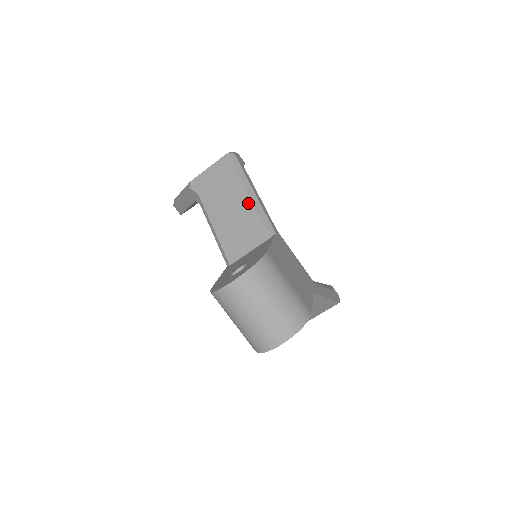
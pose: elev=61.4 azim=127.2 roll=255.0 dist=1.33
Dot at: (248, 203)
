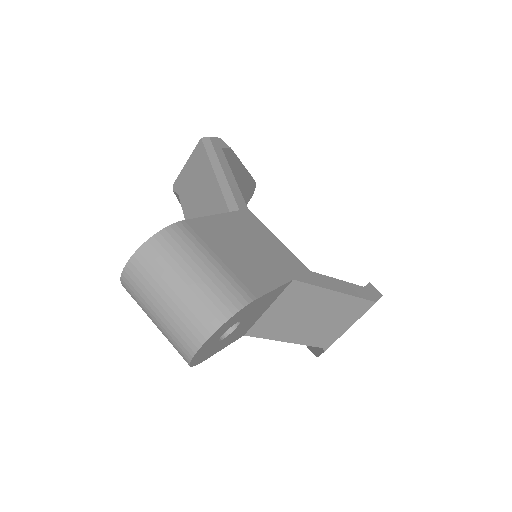
Dot at: (214, 184)
